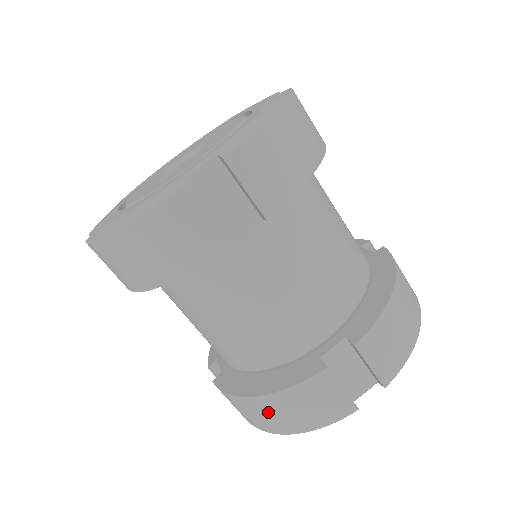
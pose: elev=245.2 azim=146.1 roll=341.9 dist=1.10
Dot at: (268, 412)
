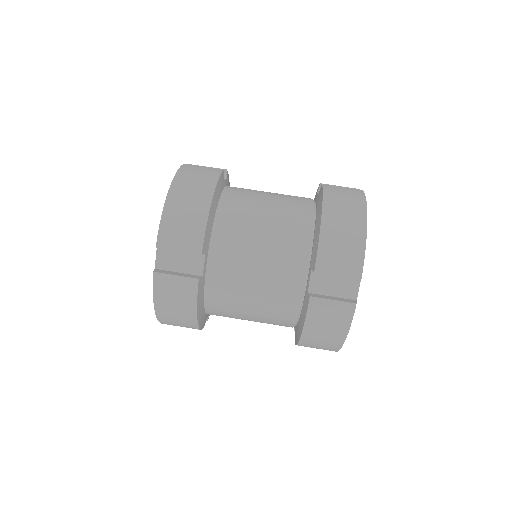
Dot at: (340, 216)
